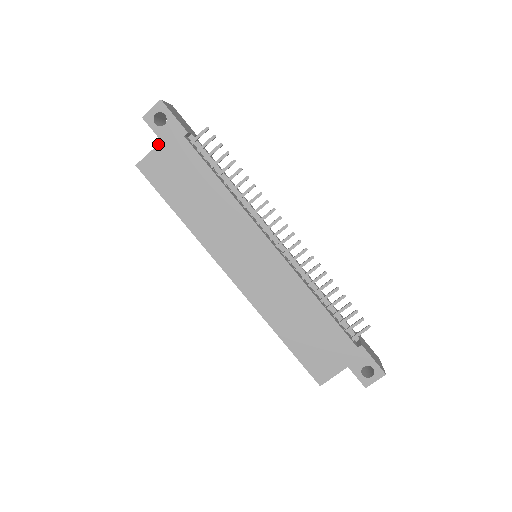
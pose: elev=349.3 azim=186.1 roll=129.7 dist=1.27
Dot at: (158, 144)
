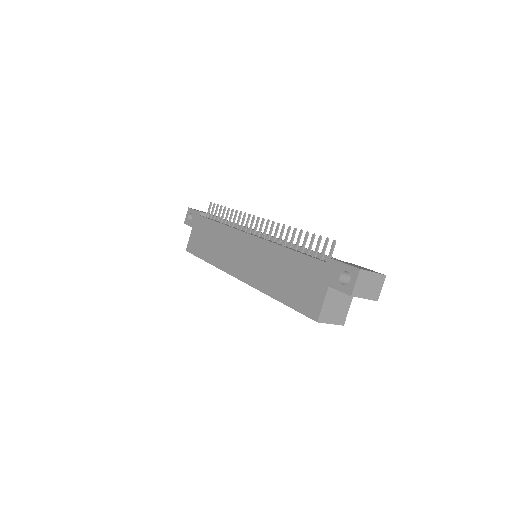
Dot at: (191, 230)
